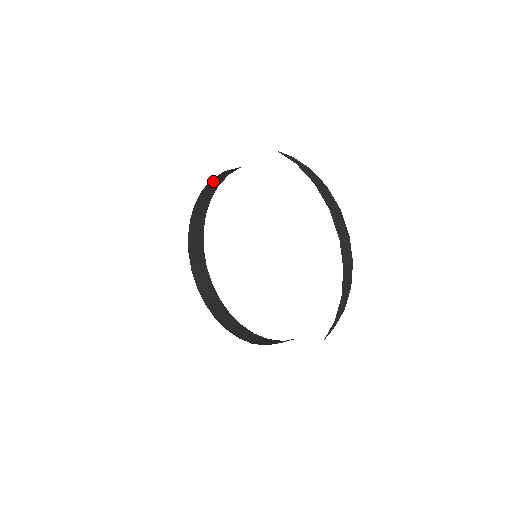
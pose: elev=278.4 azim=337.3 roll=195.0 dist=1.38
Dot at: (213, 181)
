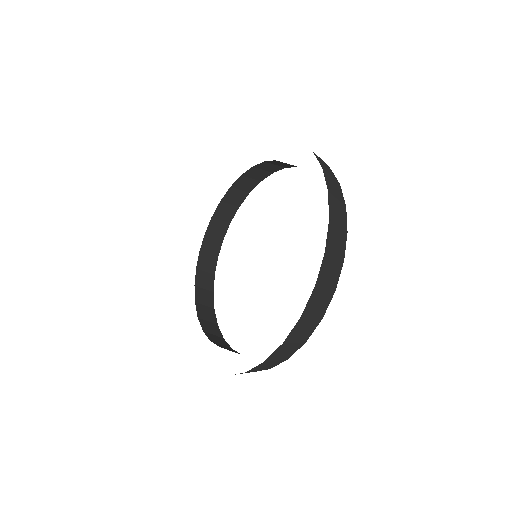
Dot at: (222, 208)
